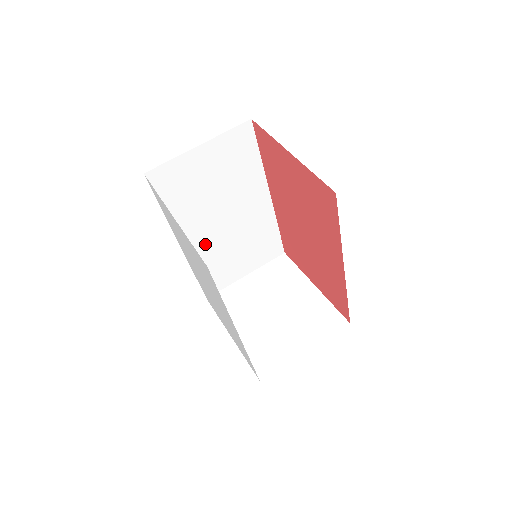
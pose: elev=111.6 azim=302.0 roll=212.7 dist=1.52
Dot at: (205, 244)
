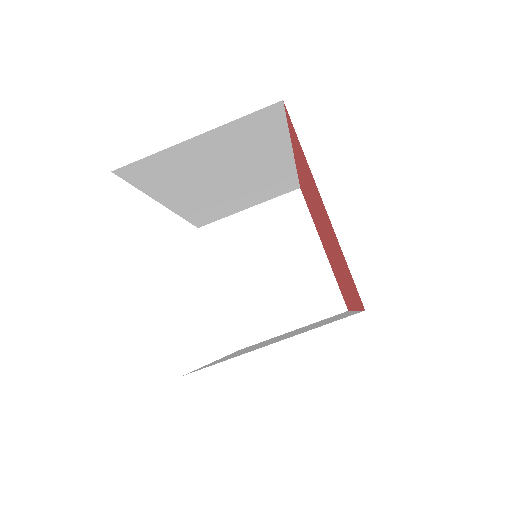
Dot at: (199, 200)
